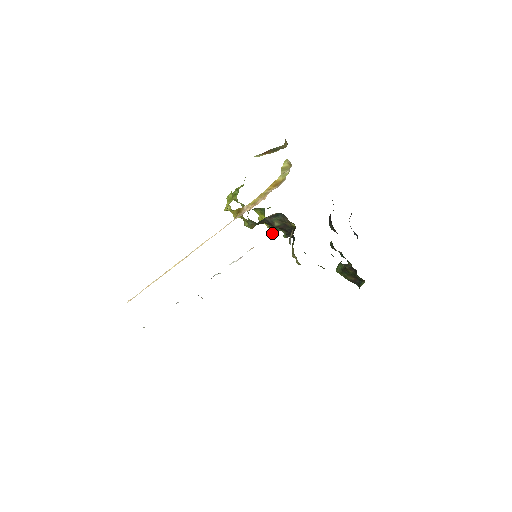
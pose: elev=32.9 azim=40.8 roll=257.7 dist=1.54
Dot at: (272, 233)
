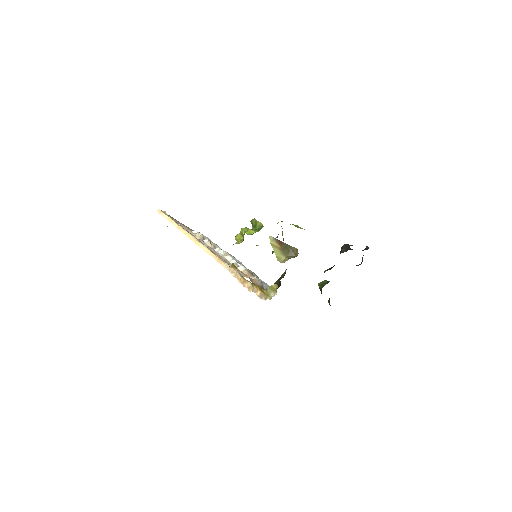
Dot at: occluded
